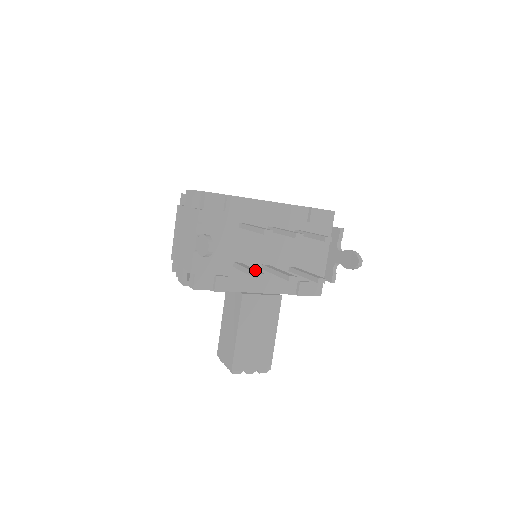
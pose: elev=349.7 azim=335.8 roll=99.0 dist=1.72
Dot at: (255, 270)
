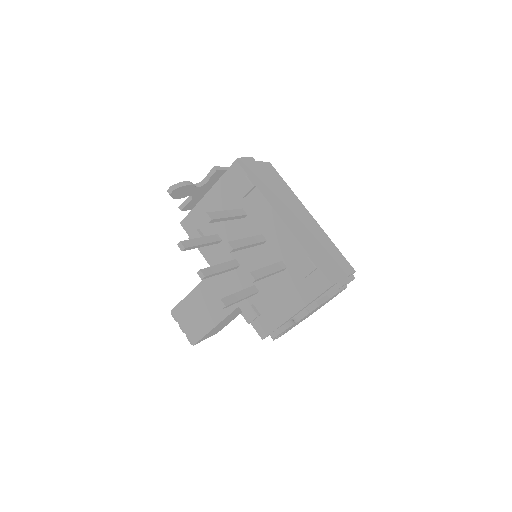
Dot at: (195, 243)
